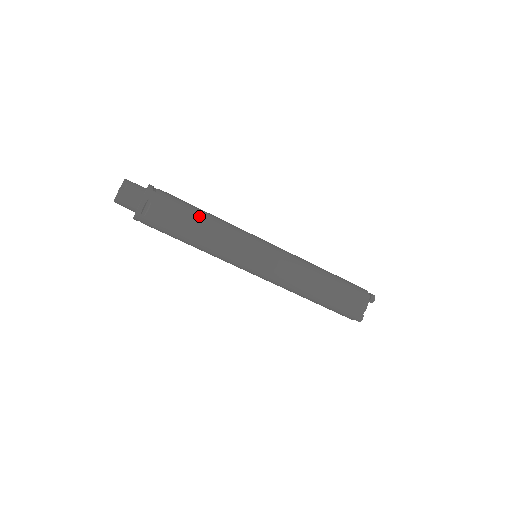
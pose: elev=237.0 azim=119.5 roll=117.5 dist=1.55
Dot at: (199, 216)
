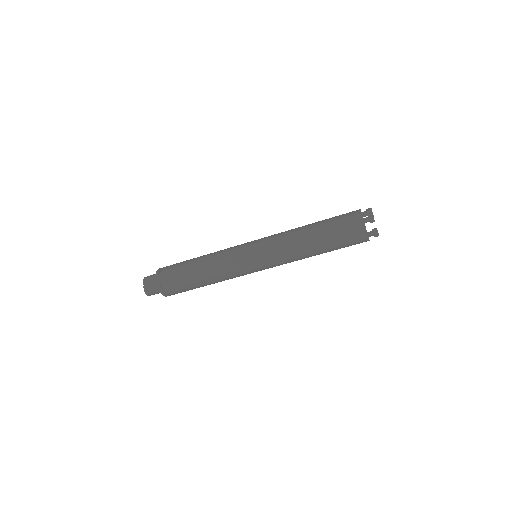
Dot at: (195, 266)
